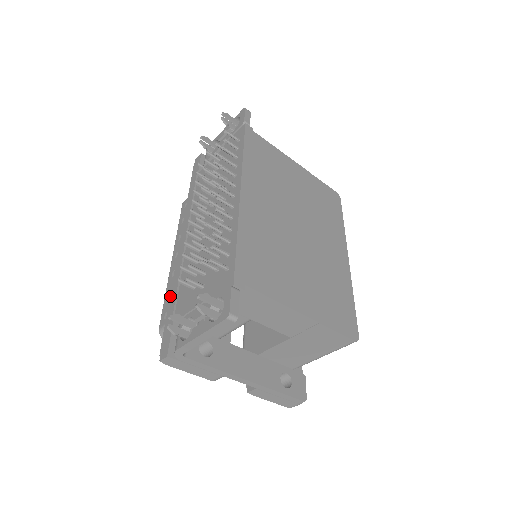
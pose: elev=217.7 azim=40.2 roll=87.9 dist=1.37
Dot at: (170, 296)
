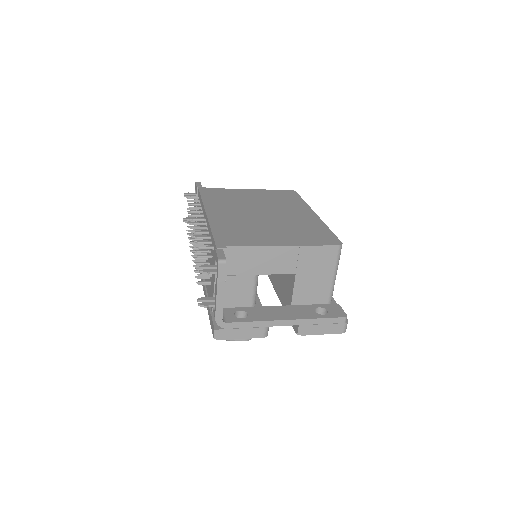
Dot at: (207, 307)
